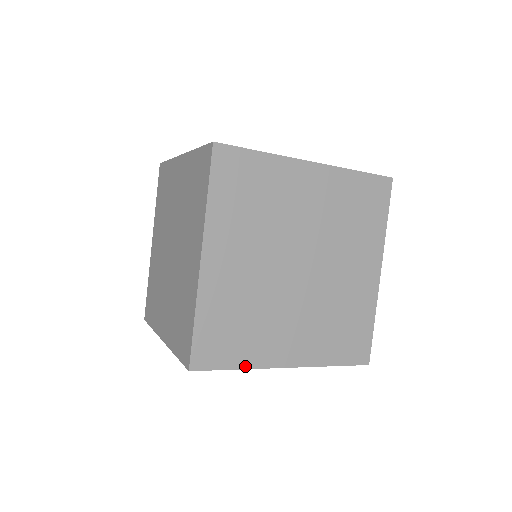
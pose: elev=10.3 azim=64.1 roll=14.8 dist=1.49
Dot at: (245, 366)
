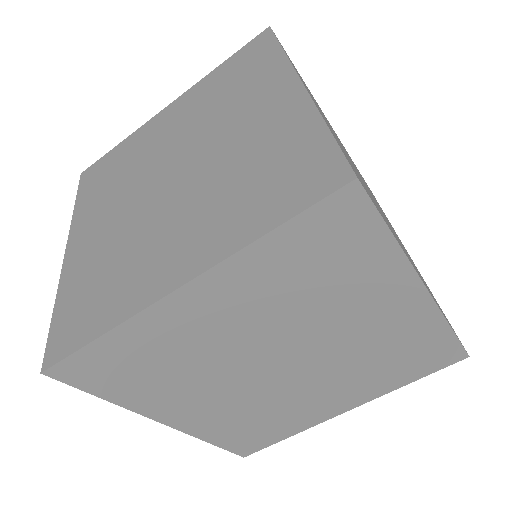
Dot at: (398, 242)
